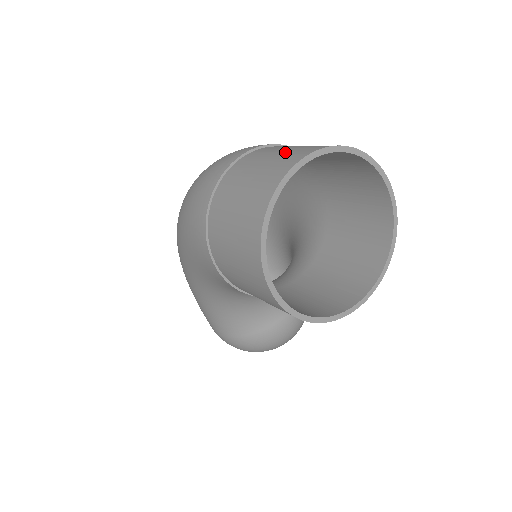
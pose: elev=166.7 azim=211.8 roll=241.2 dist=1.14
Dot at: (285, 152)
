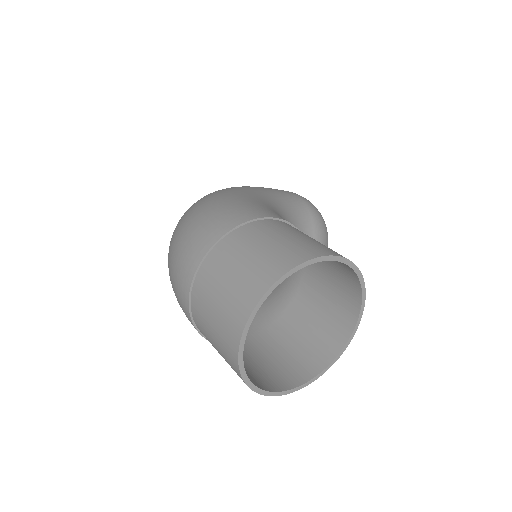
Dot at: (224, 303)
